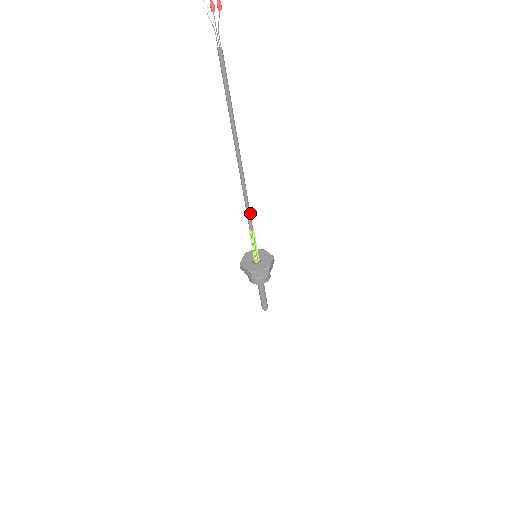
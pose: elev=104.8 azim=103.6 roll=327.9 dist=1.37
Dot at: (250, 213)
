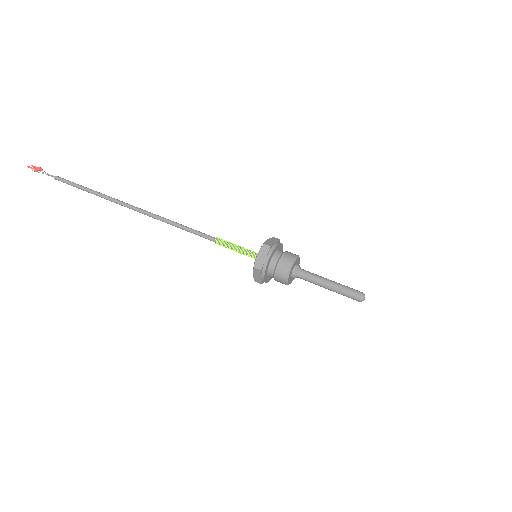
Dot at: (195, 232)
